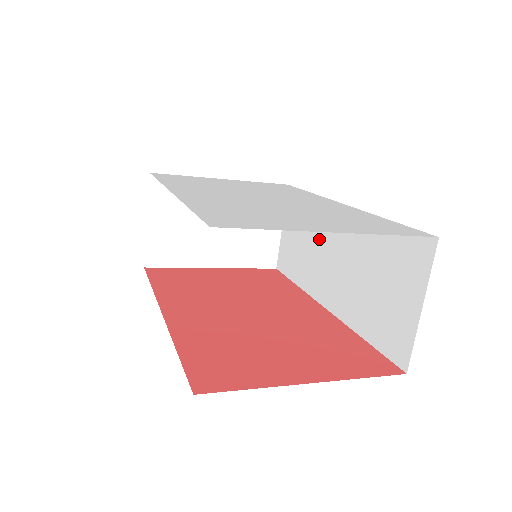
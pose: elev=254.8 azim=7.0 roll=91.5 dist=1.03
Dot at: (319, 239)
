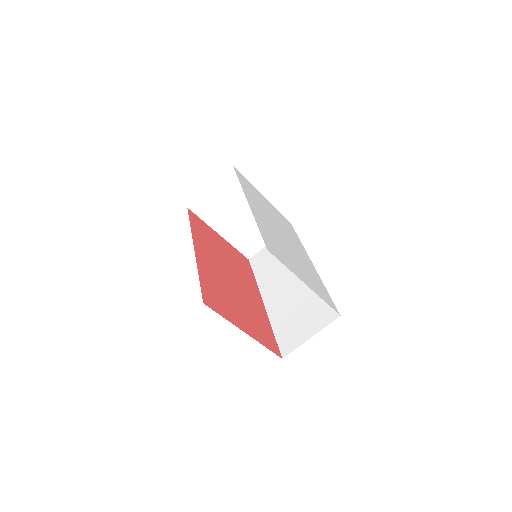
Dot at: (287, 268)
